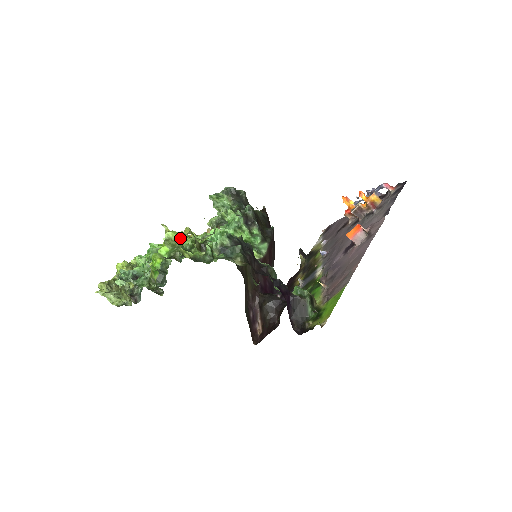
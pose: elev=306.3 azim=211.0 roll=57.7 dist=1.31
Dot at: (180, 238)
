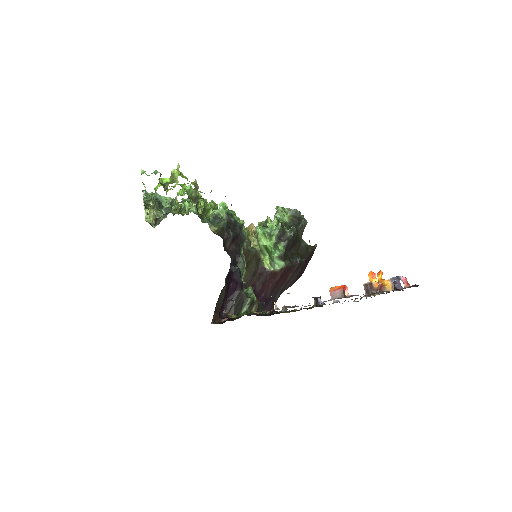
Dot at: occluded
